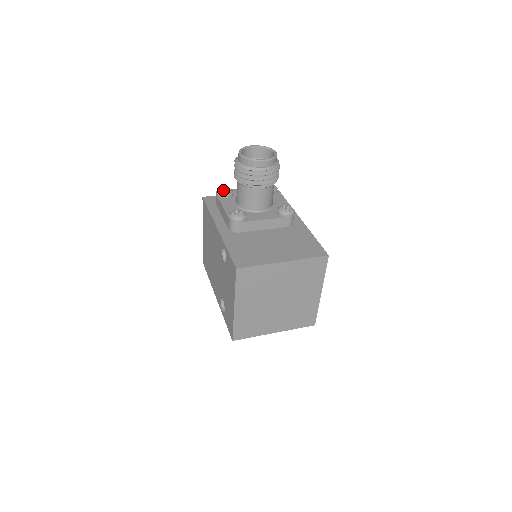
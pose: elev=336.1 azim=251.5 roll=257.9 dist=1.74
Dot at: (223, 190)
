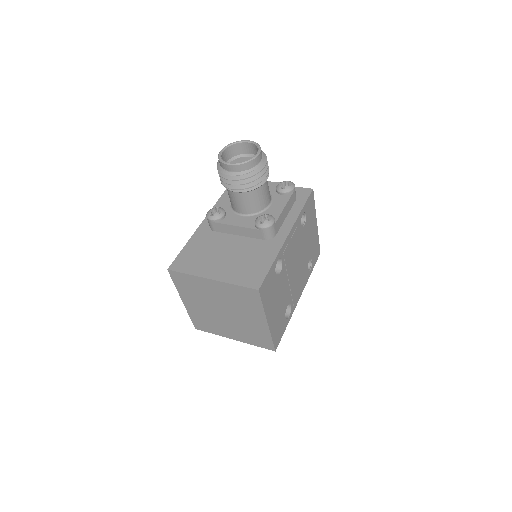
Dot at: occluded
